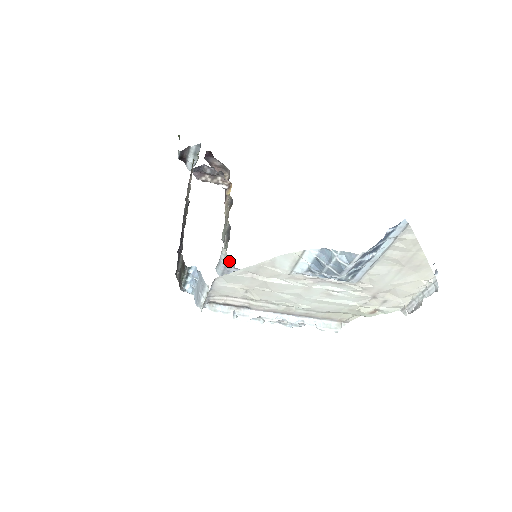
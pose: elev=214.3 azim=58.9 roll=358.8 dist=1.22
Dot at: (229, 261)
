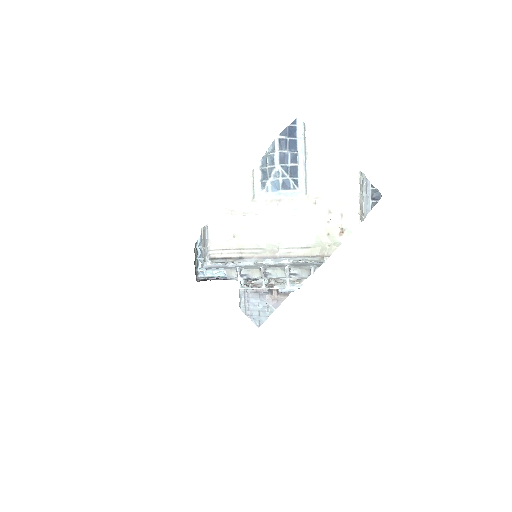
Dot at: (245, 286)
